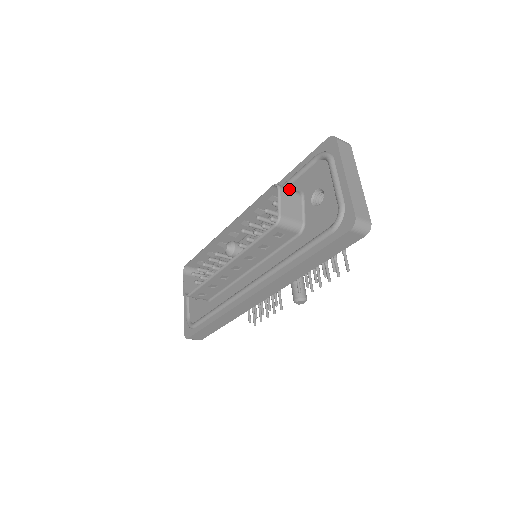
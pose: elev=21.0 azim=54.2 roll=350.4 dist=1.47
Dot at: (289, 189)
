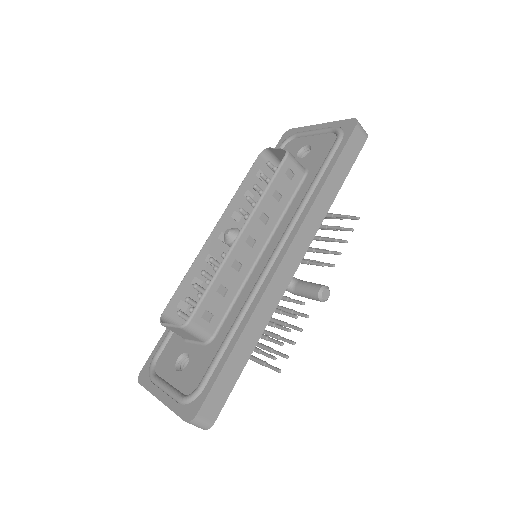
Dot at: (274, 157)
